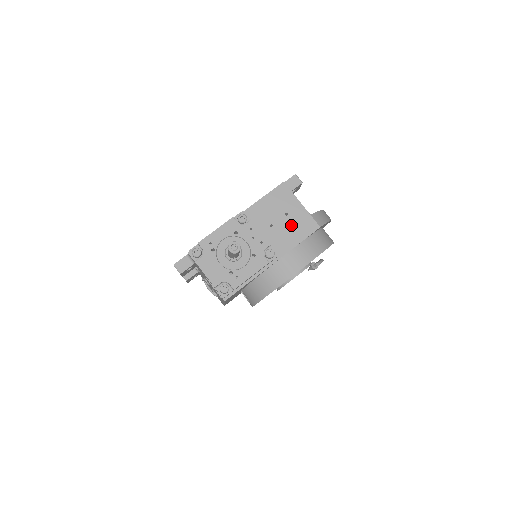
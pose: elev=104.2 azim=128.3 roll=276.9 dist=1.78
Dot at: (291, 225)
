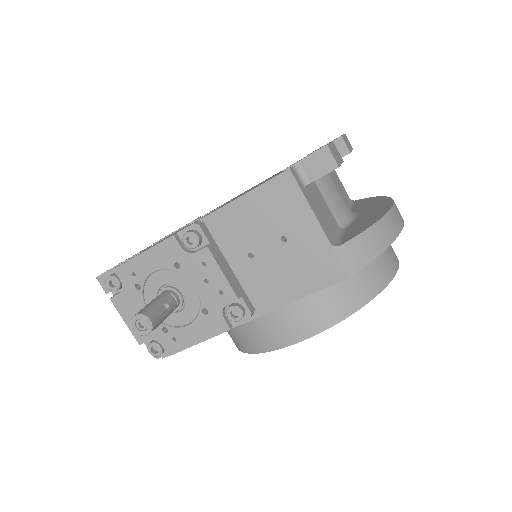
Dot at: (290, 262)
